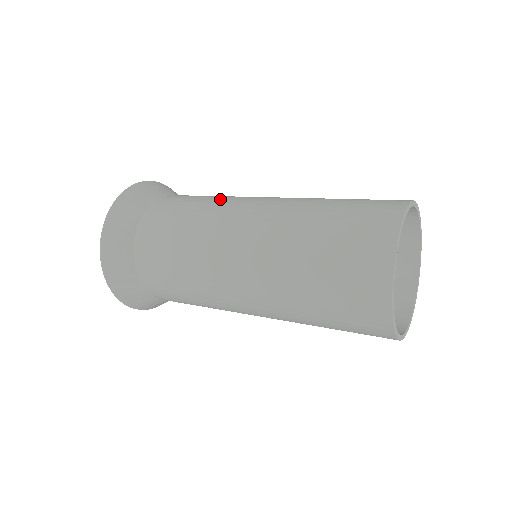
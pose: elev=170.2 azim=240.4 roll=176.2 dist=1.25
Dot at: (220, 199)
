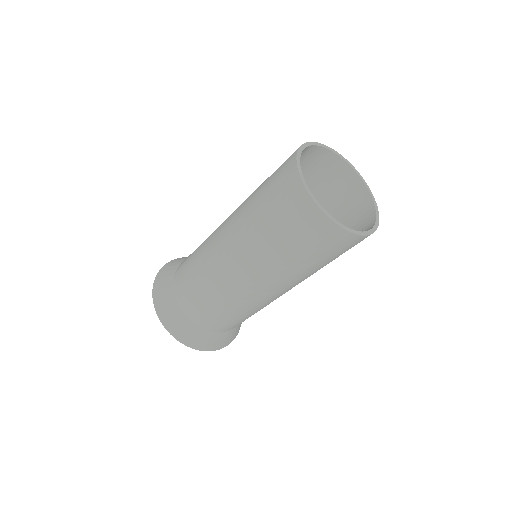
Dot at: occluded
